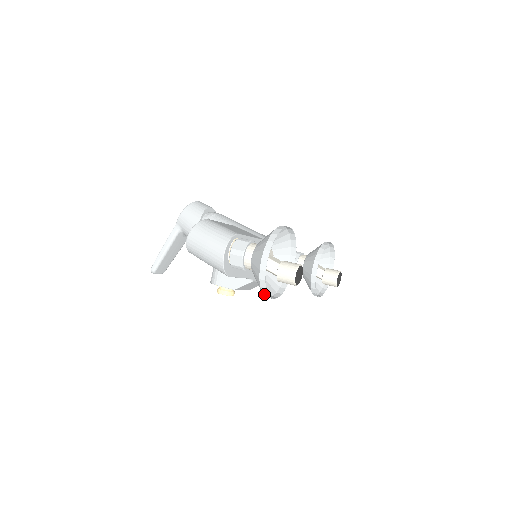
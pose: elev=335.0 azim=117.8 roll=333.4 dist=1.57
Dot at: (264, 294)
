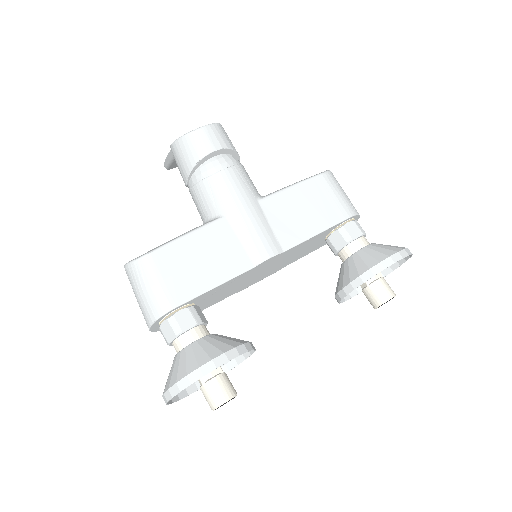
Dot at: (188, 388)
